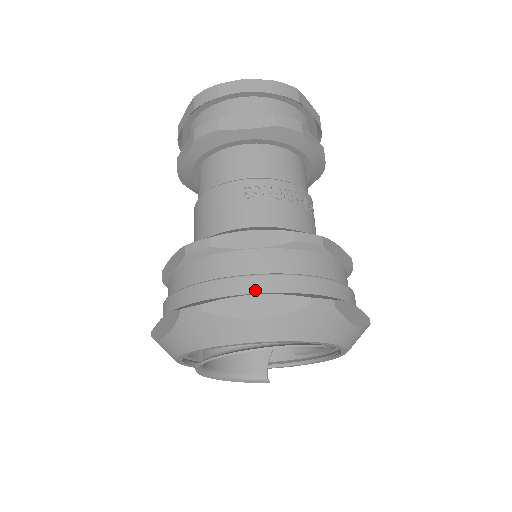
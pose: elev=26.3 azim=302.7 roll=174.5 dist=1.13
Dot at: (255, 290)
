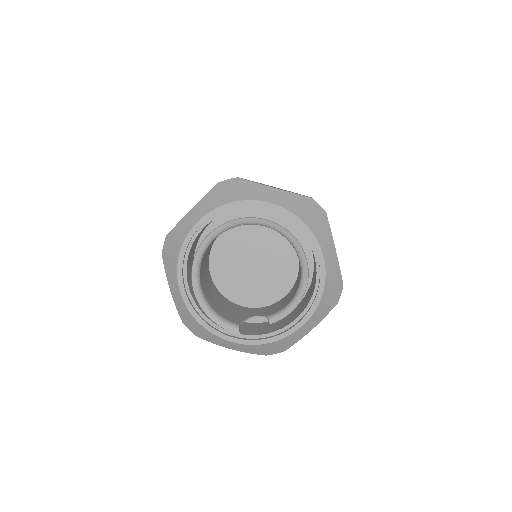
Dot at: occluded
